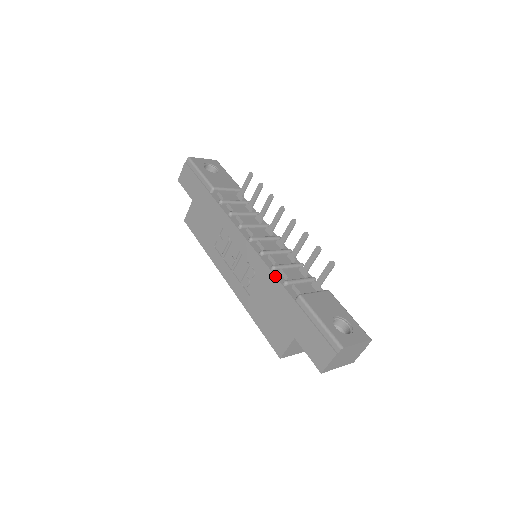
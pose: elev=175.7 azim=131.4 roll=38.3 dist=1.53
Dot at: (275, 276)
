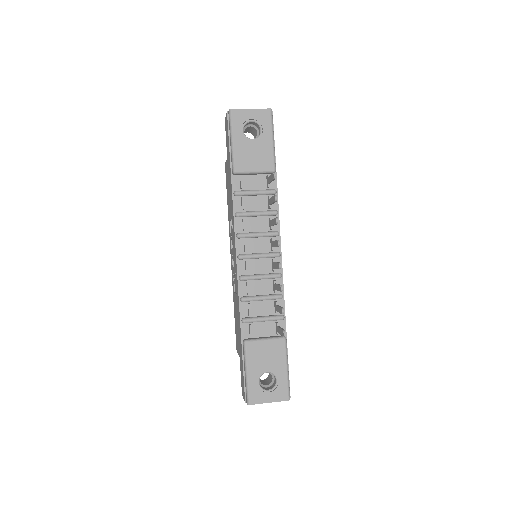
Dot at: (239, 309)
